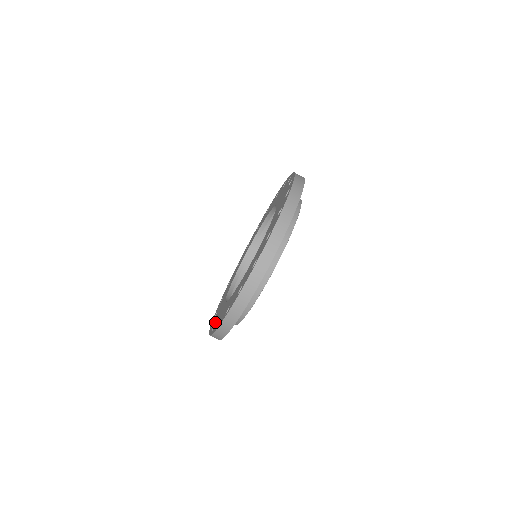
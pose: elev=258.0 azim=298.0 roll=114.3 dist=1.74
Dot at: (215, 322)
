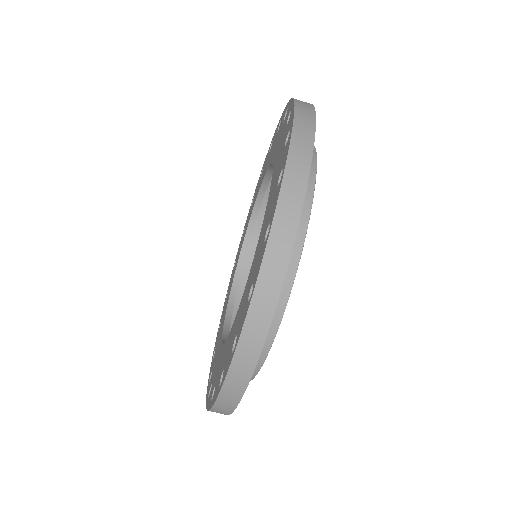
Dot at: (230, 348)
